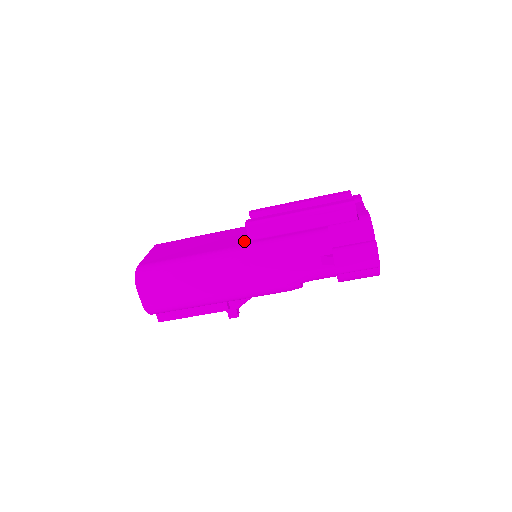
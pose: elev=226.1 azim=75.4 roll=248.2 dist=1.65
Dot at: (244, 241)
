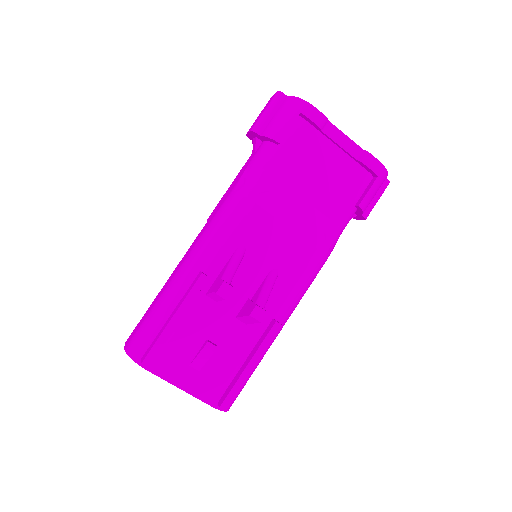
Dot at: occluded
